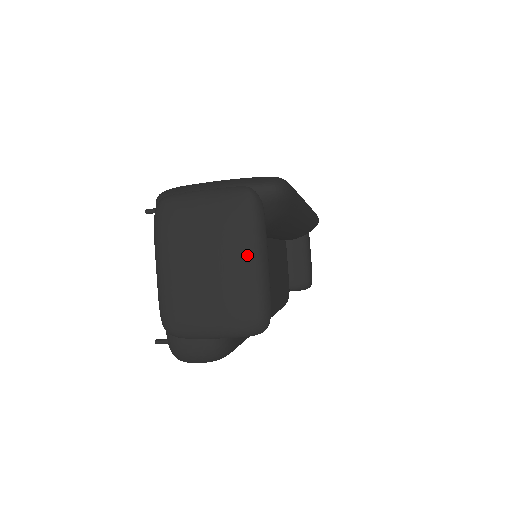
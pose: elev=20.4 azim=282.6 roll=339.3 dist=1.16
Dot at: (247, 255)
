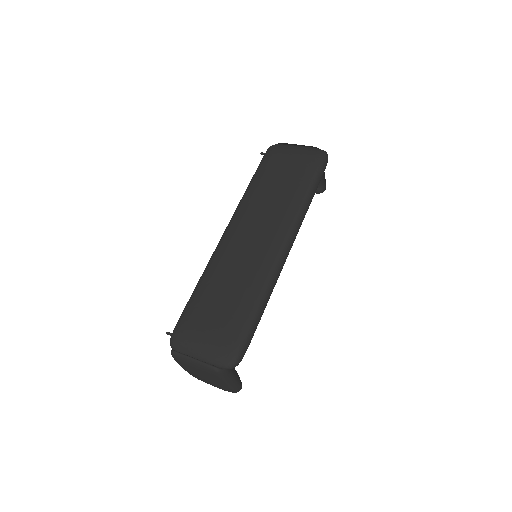
Dot at: (222, 384)
